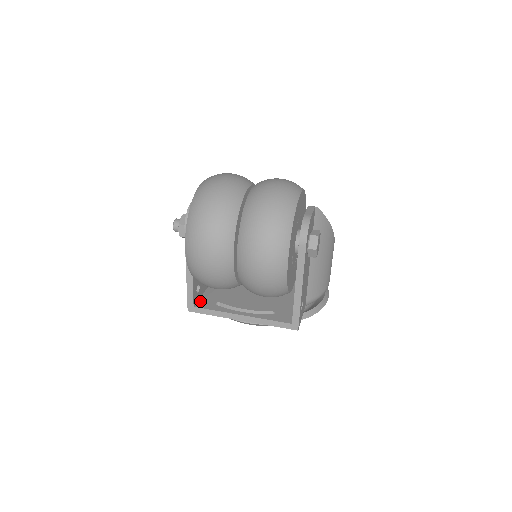
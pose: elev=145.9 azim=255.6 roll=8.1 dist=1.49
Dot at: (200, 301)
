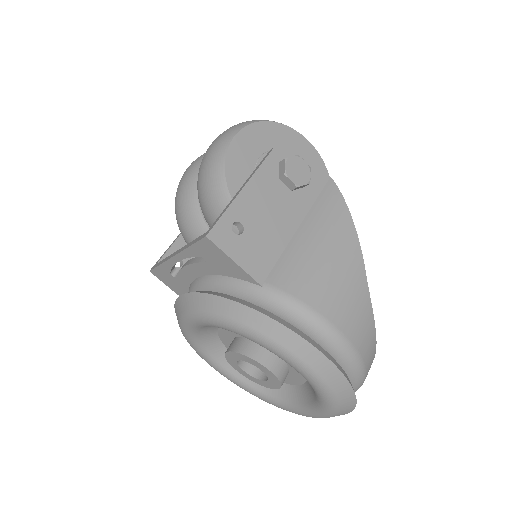
Dot at: occluded
